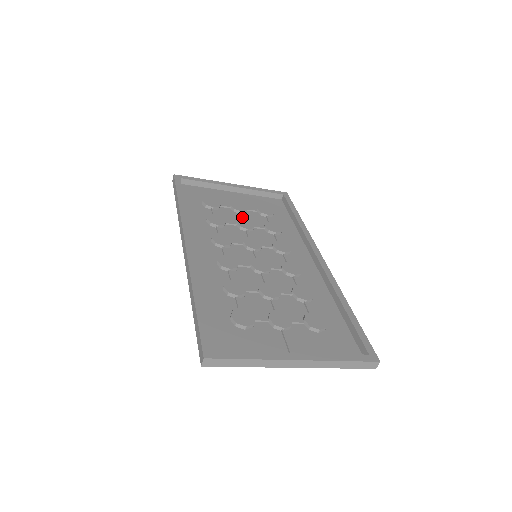
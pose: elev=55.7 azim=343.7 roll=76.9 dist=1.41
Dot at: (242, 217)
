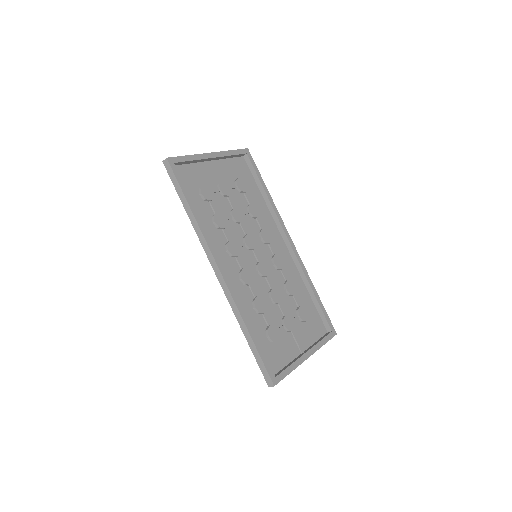
Dot at: (232, 204)
